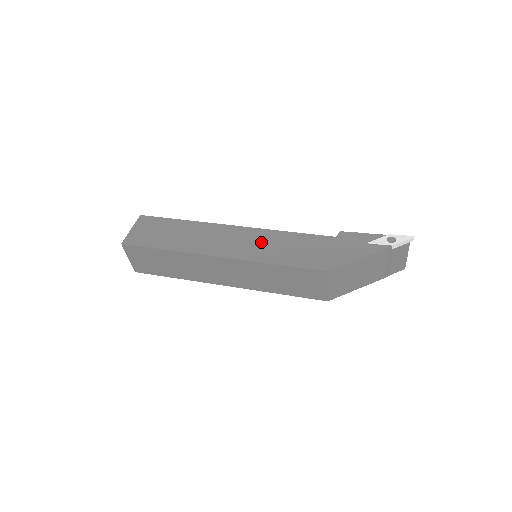
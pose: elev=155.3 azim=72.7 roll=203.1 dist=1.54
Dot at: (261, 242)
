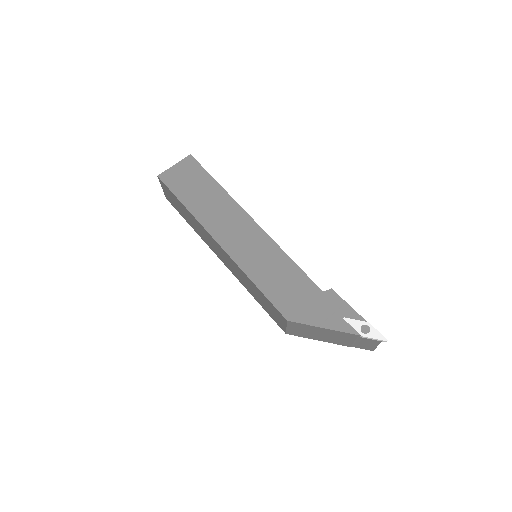
Dot at: (260, 252)
